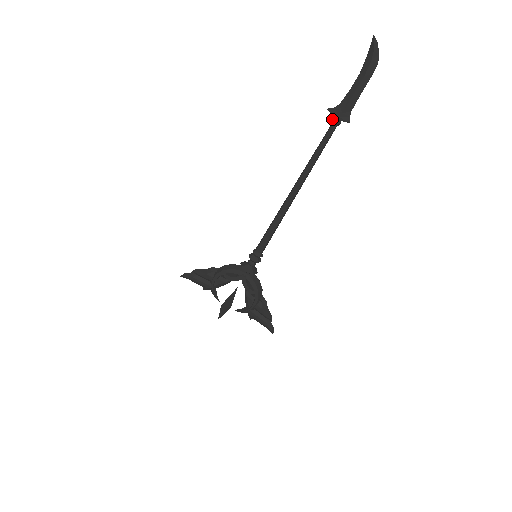
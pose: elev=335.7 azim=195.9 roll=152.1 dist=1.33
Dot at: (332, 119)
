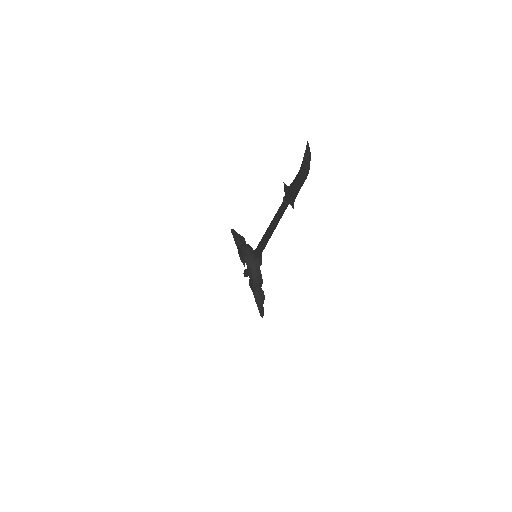
Dot at: (285, 194)
